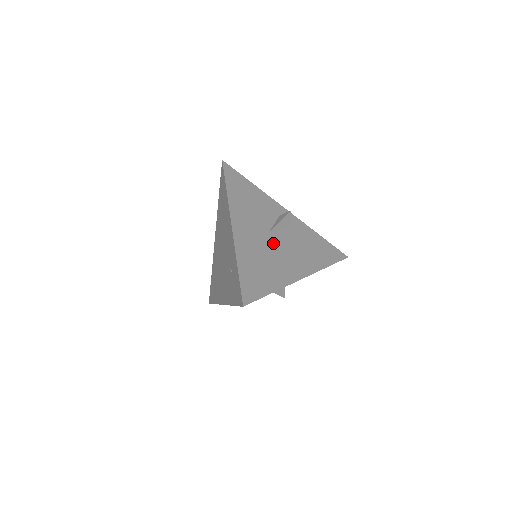
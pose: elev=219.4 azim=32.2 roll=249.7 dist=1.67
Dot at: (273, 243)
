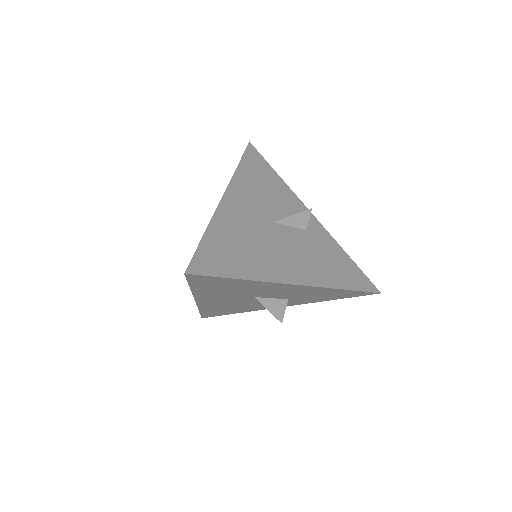
Dot at: (272, 234)
